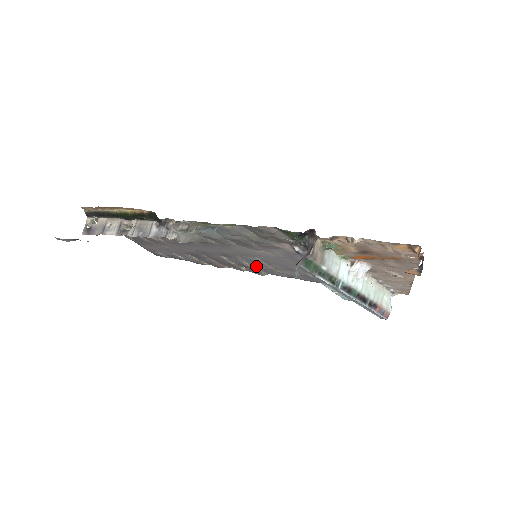
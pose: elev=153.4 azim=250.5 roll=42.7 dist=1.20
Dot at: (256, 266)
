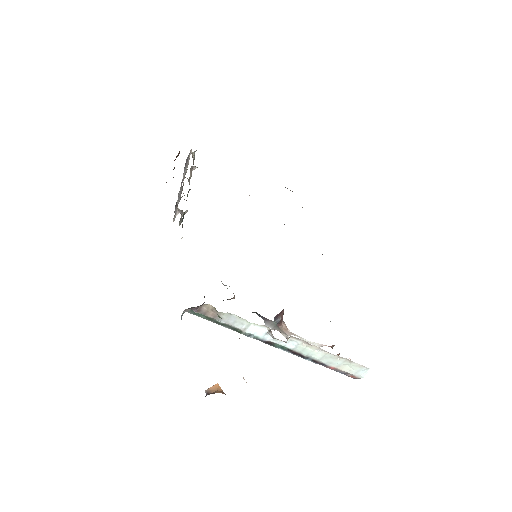
Dot at: occluded
